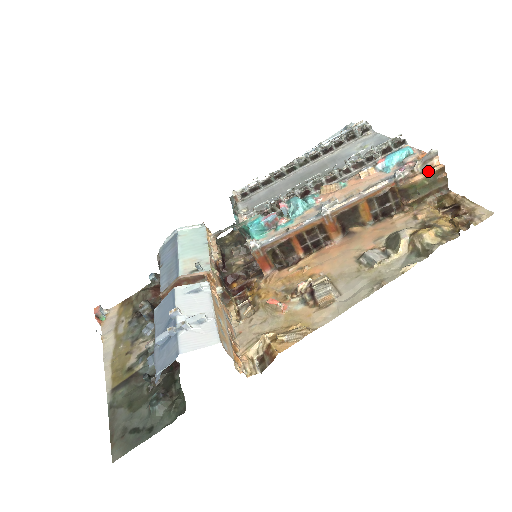
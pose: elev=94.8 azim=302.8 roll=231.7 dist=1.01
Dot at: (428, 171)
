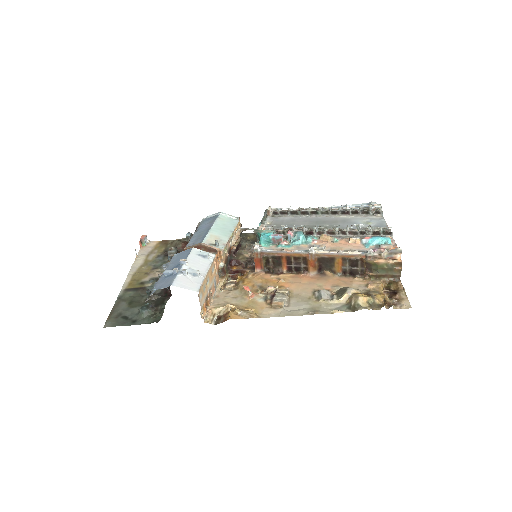
Dot at: (390, 260)
